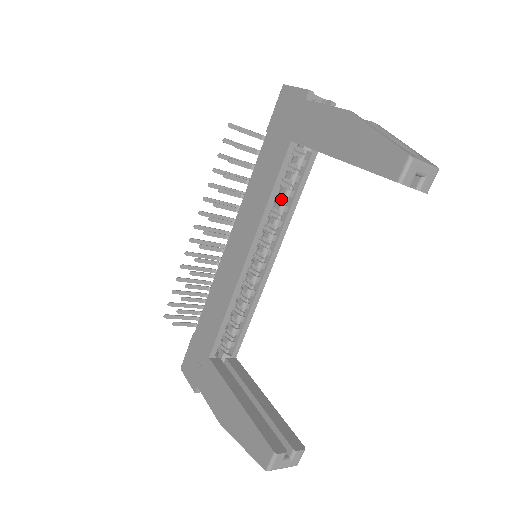
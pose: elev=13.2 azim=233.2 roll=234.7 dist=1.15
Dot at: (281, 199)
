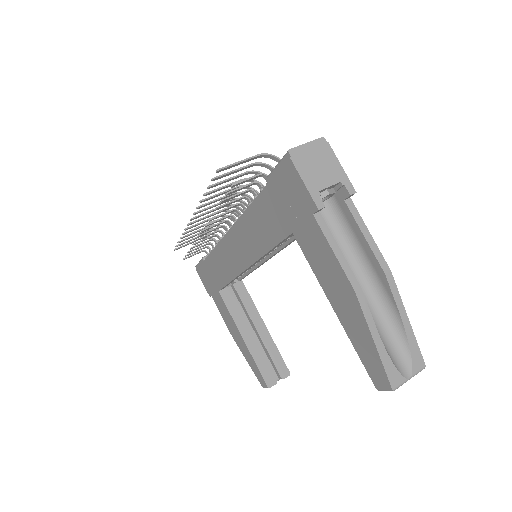
Dot at: occluded
